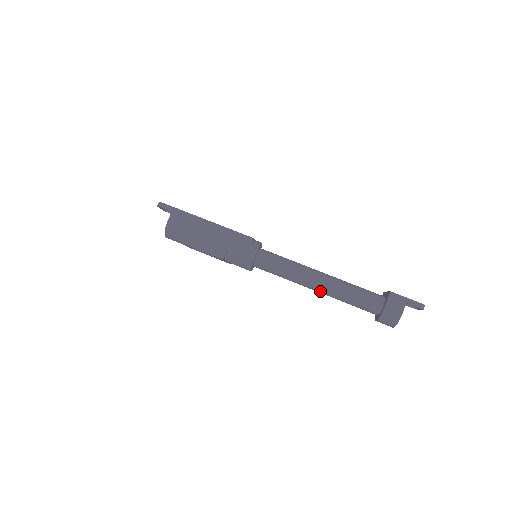
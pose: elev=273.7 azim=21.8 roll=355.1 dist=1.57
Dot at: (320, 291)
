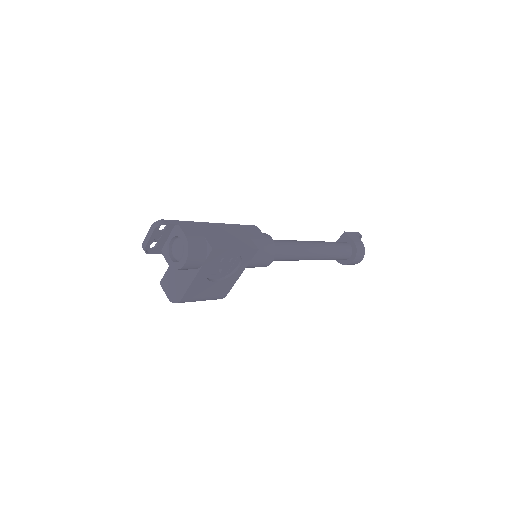
Dot at: (319, 253)
